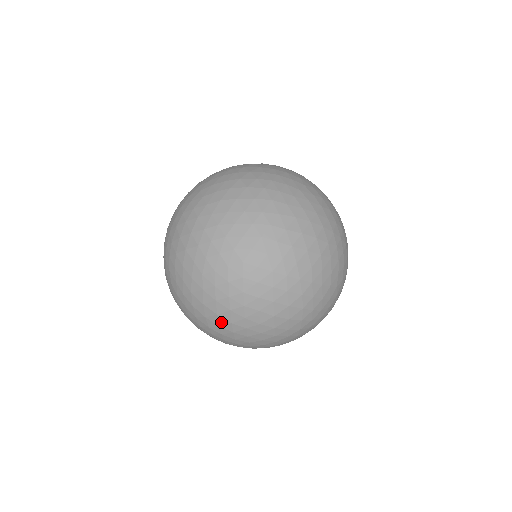
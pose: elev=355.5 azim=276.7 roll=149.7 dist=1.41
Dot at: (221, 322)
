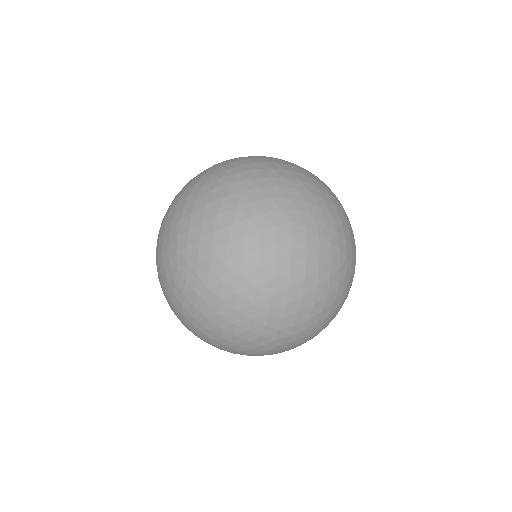
Dot at: (258, 298)
